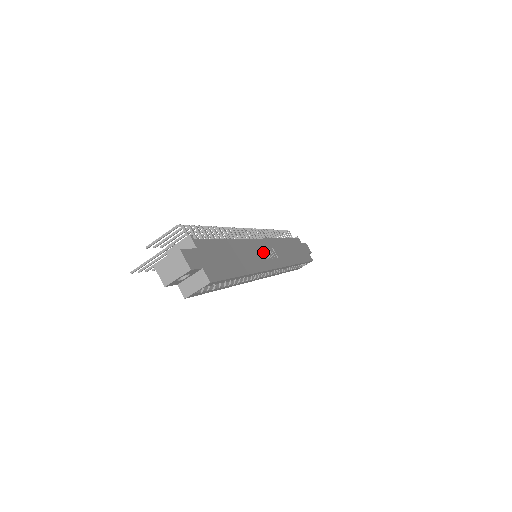
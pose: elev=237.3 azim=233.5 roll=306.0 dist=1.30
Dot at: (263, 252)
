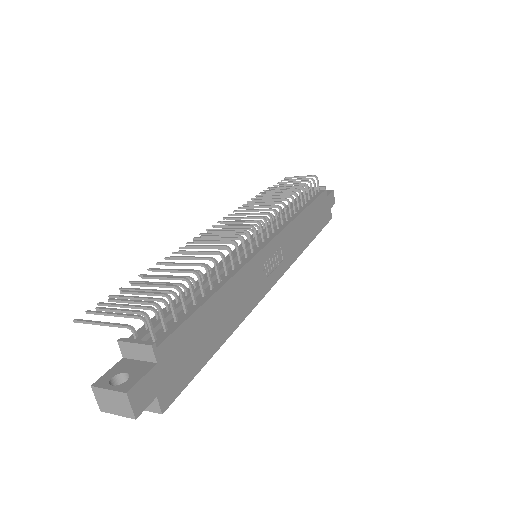
Dot at: (264, 268)
